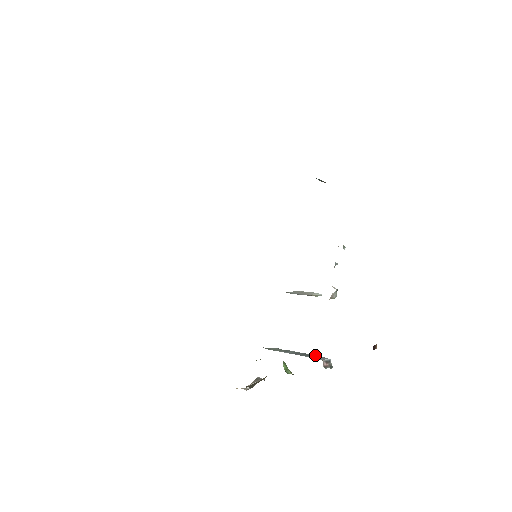
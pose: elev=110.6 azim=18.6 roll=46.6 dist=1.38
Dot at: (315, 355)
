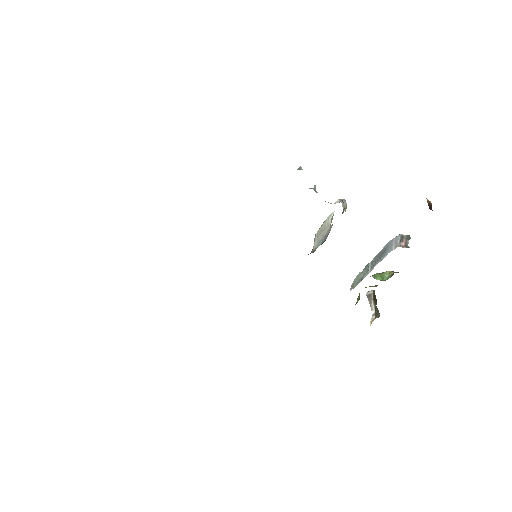
Dot at: (386, 245)
